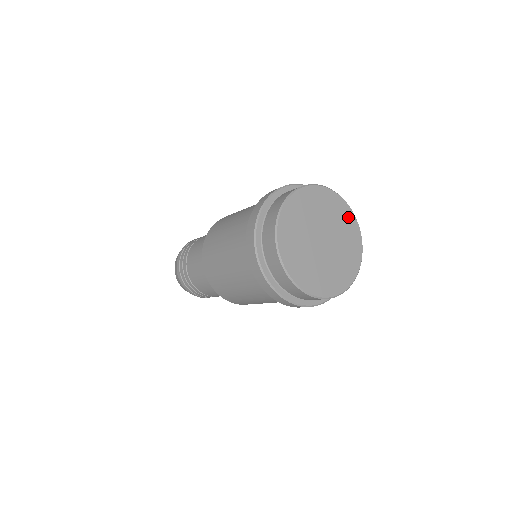
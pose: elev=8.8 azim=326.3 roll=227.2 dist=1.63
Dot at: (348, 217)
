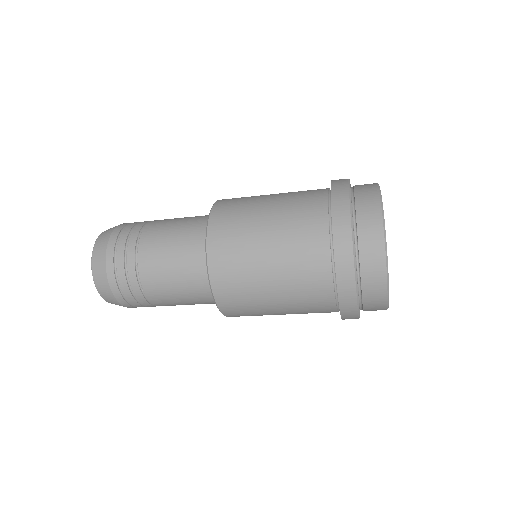
Dot at: occluded
